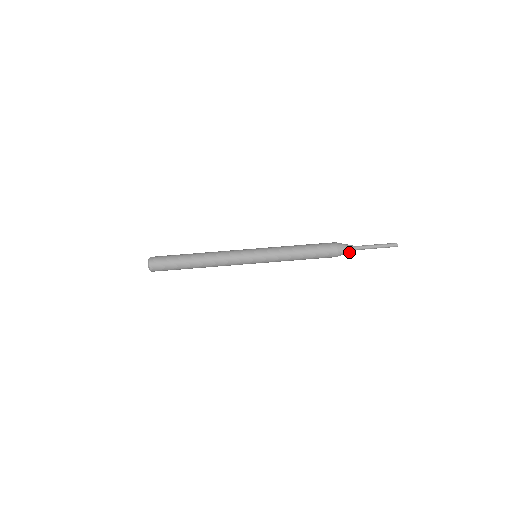
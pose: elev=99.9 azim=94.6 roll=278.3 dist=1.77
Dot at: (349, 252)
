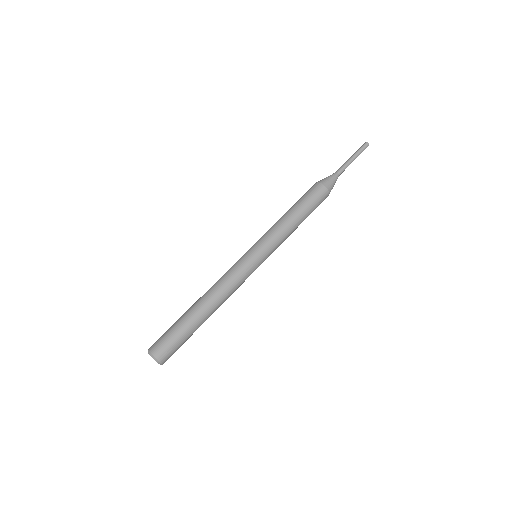
Dot at: (335, 182)
